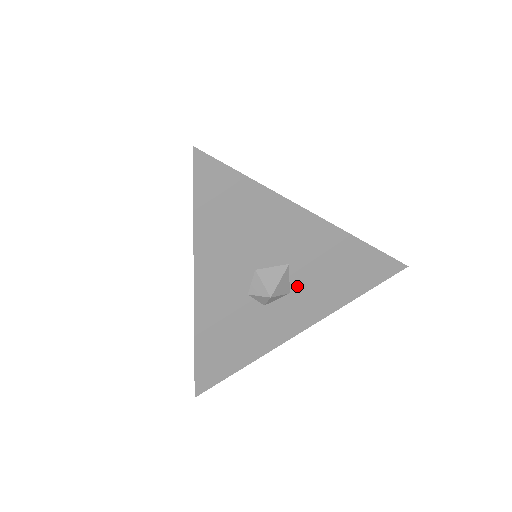
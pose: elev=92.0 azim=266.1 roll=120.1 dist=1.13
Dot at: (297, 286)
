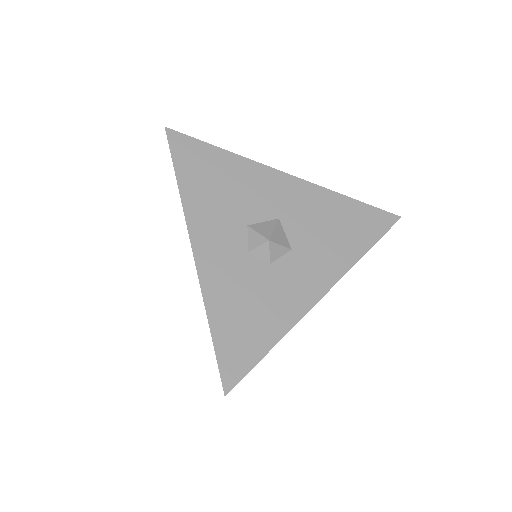
Dot at: (296, 242)
